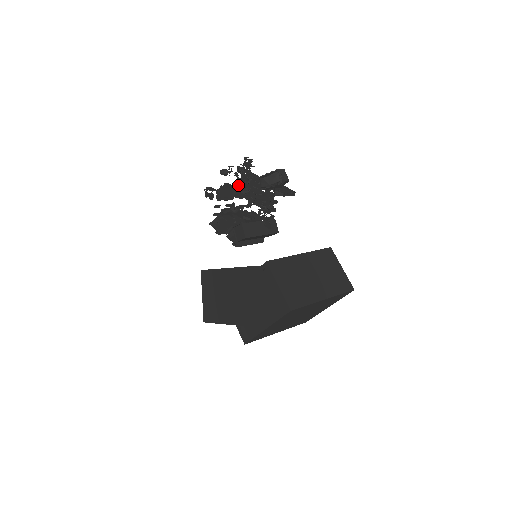
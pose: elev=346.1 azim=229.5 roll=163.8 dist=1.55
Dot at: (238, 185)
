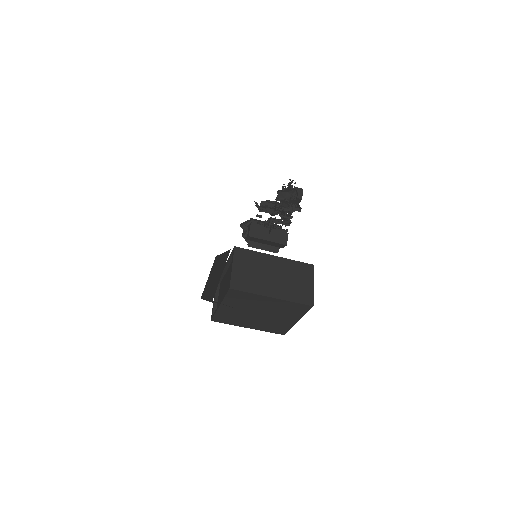
Dot at: (280, 202)
